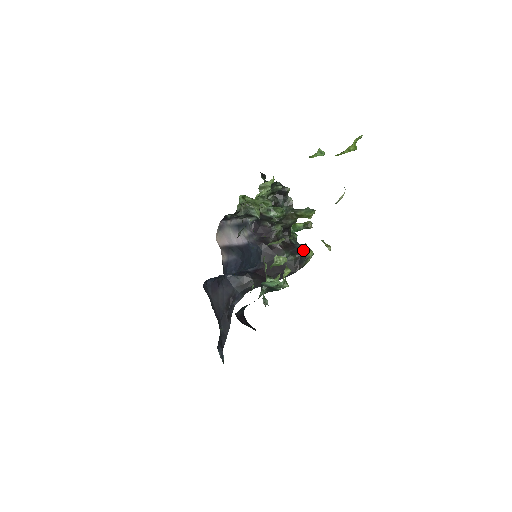
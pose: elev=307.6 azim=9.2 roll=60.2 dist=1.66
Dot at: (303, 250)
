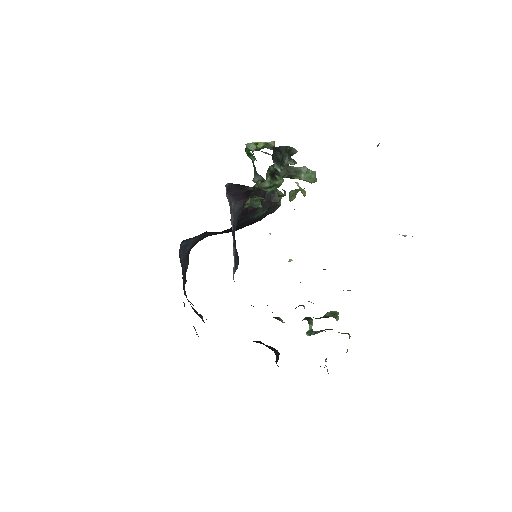
Dot at: (276, 198)
